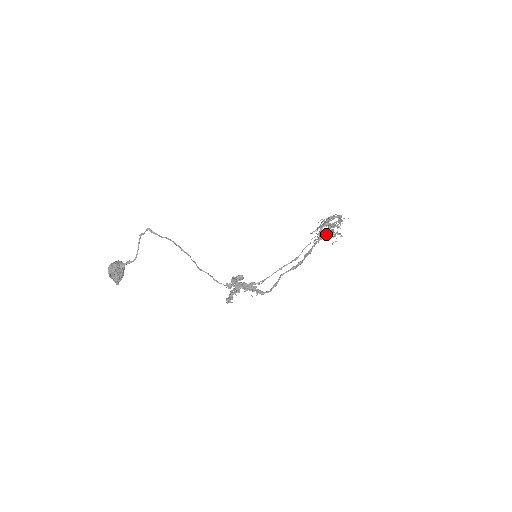
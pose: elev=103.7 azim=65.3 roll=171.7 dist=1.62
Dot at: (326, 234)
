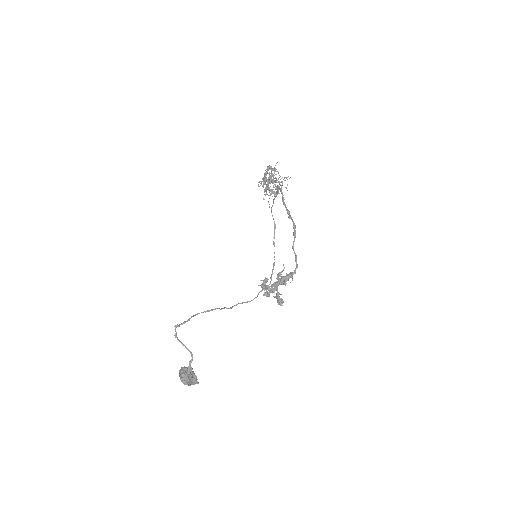
Dot at: occluded
